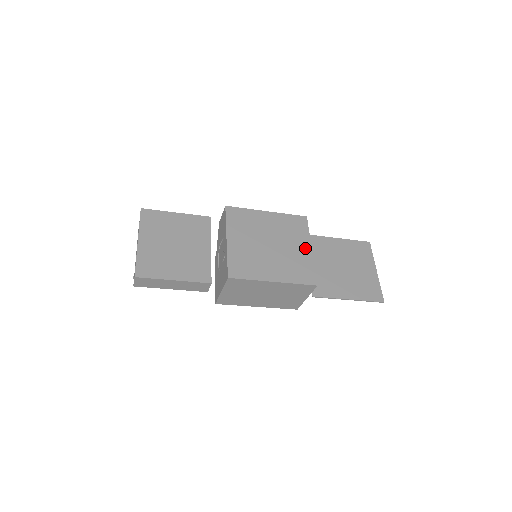
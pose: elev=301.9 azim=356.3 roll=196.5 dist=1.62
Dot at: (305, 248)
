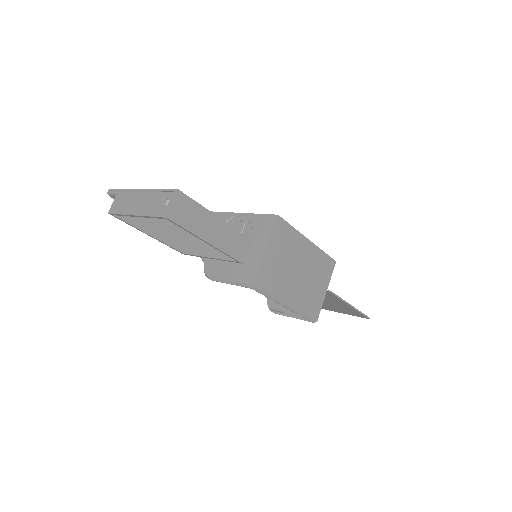
Dot at: occluded
